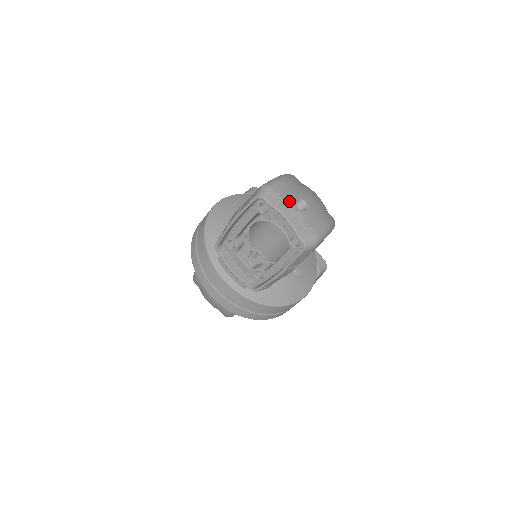
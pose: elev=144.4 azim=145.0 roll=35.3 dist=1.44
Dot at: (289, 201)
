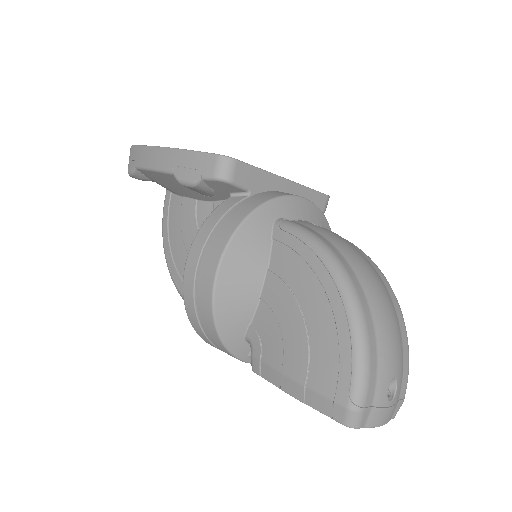
Dot at: (383, 406)
